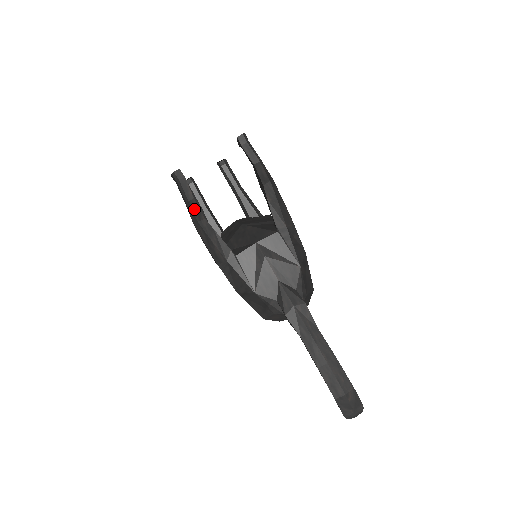
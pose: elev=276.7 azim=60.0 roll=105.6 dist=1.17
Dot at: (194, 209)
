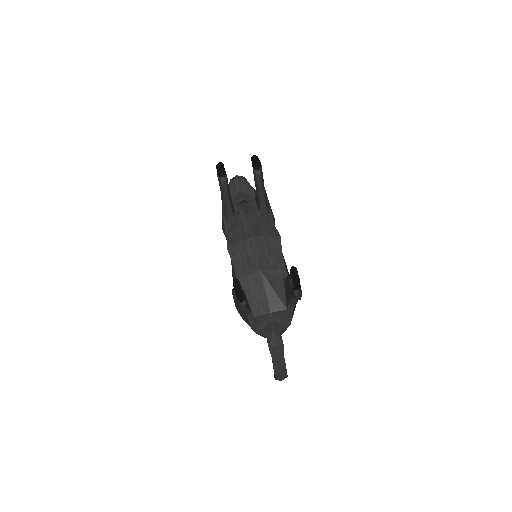
Dot at: occluded
